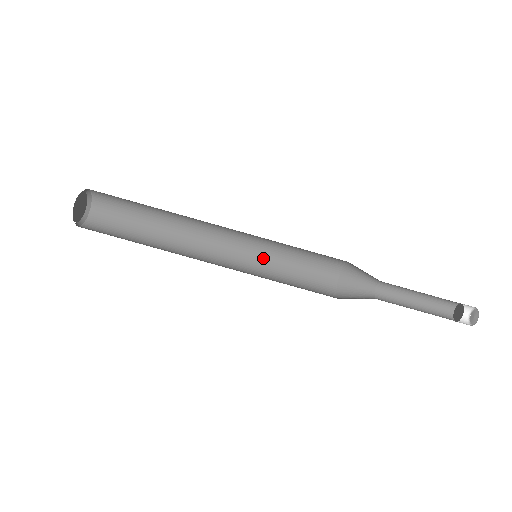
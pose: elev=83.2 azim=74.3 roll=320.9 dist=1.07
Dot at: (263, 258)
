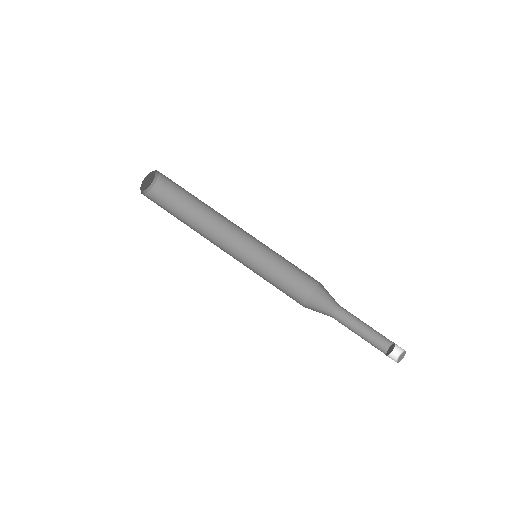
Dot at: (255, 269)
